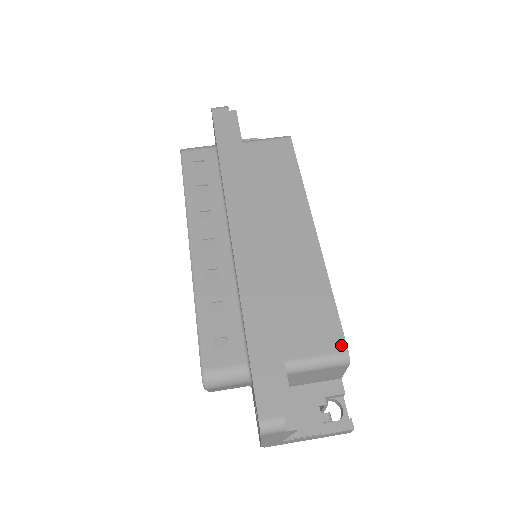
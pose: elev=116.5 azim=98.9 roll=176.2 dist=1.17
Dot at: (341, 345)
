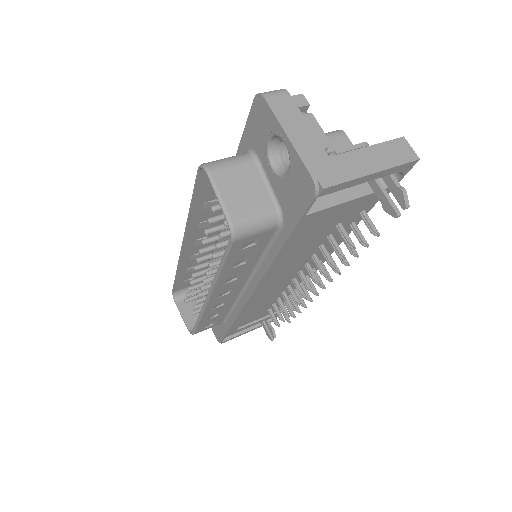
Dot at: occluded
